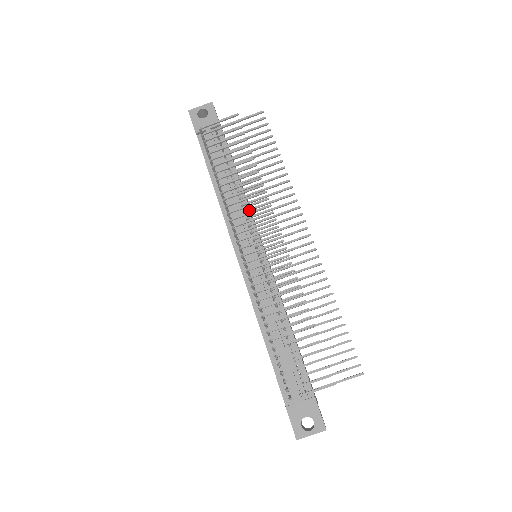
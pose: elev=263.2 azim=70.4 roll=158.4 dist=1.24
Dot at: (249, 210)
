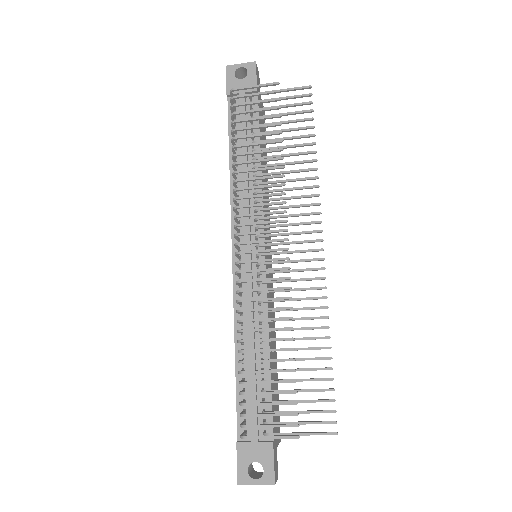
Dot at: (260, 201)
